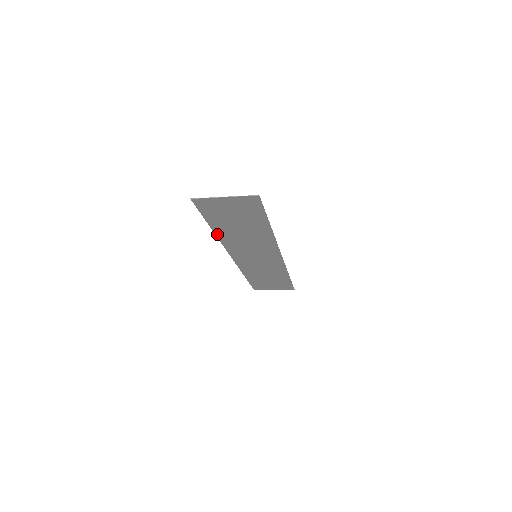
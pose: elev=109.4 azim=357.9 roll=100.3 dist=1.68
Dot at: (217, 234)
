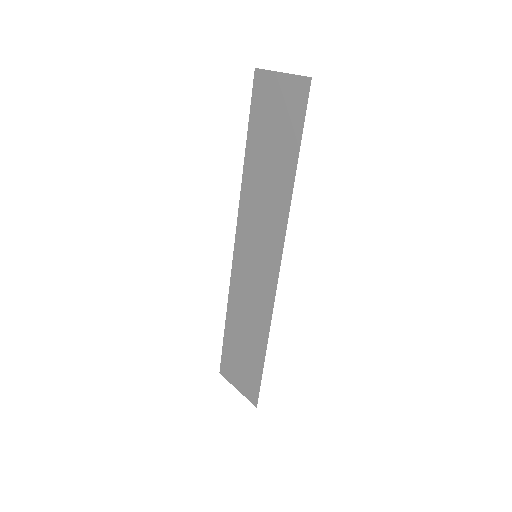
Dot at: (245, 170)
